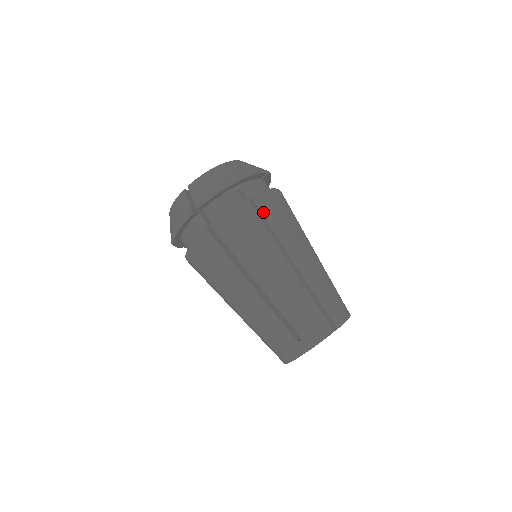
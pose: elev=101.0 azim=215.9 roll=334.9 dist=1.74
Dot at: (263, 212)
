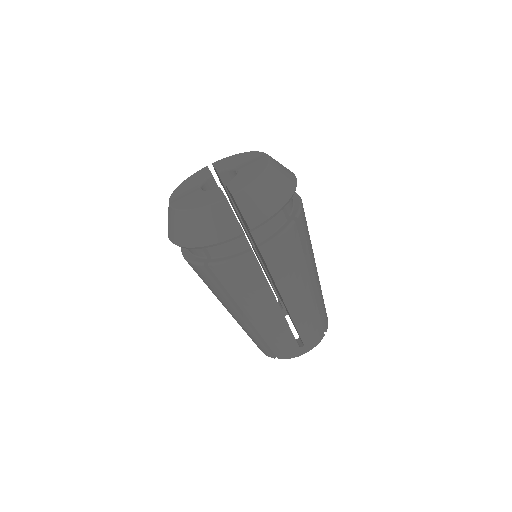
Dot at: (220, 279)
